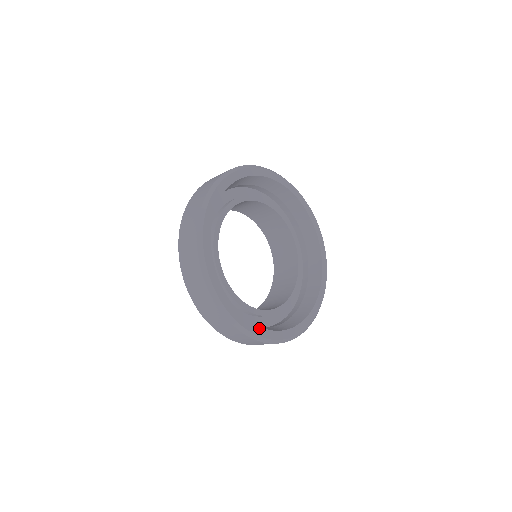
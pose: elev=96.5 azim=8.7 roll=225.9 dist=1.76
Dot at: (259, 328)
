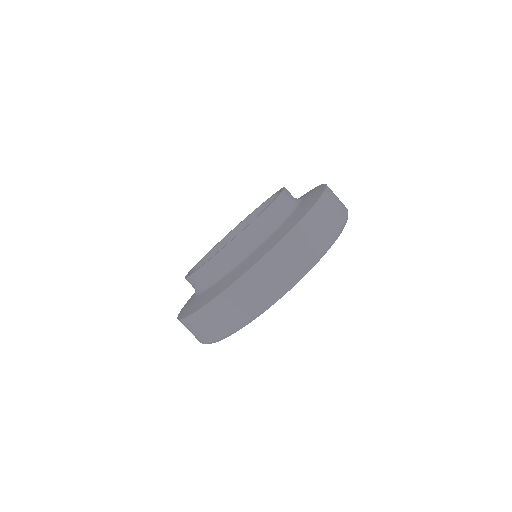
Dot at: occluded
